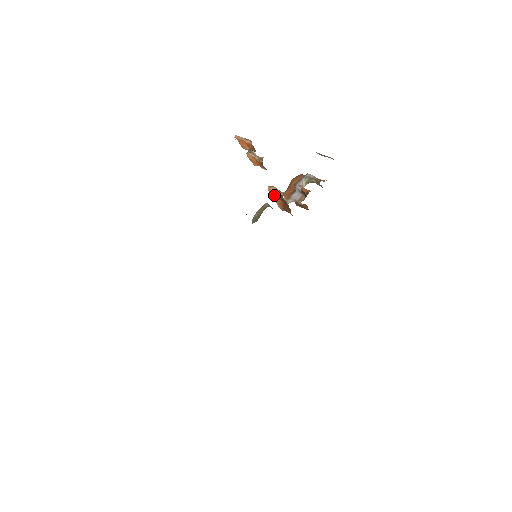
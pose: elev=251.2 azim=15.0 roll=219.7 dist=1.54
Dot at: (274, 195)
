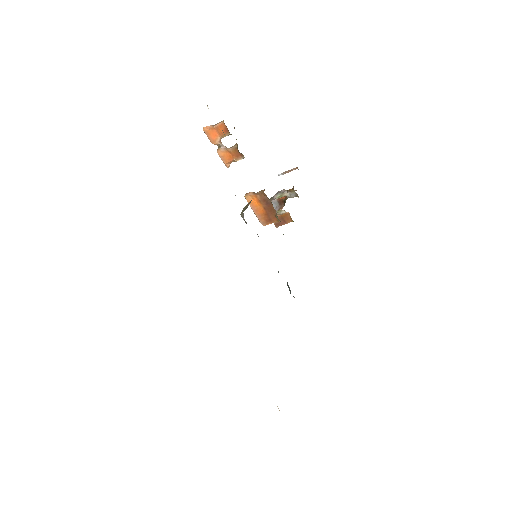
Dot at: (253, 203)
